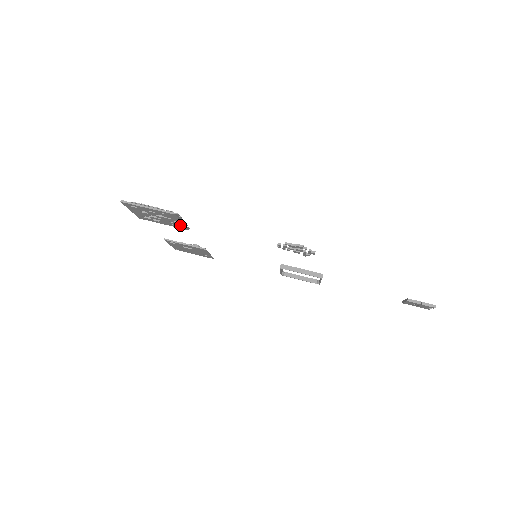
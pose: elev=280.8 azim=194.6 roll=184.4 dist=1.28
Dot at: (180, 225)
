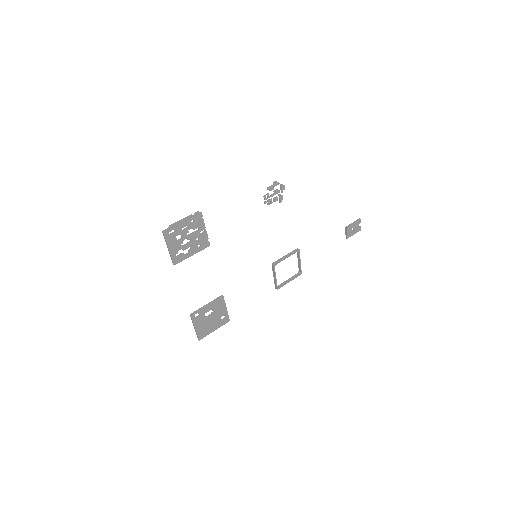
Dot at: (204, 240)
